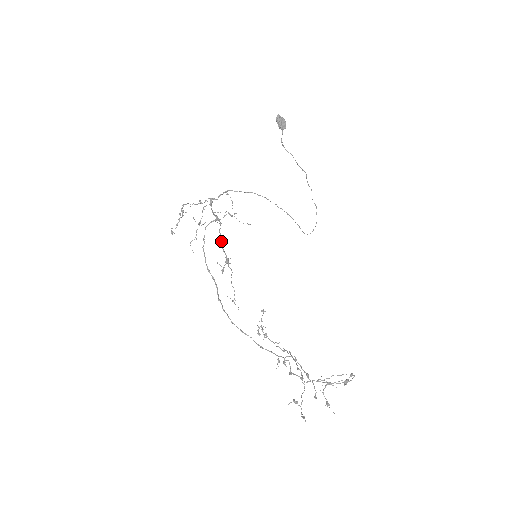
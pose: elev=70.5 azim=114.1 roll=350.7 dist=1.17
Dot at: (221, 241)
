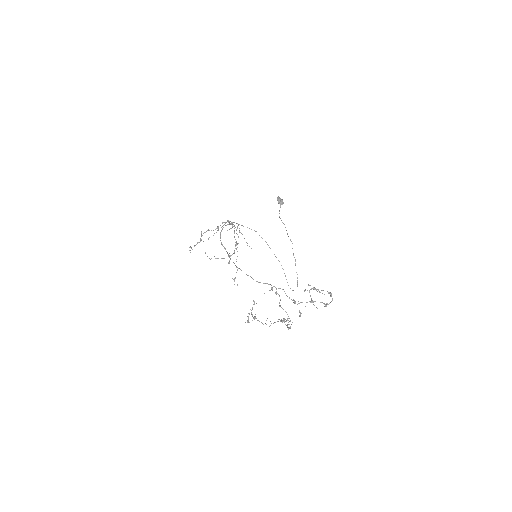
Dot at: (234, 232)
